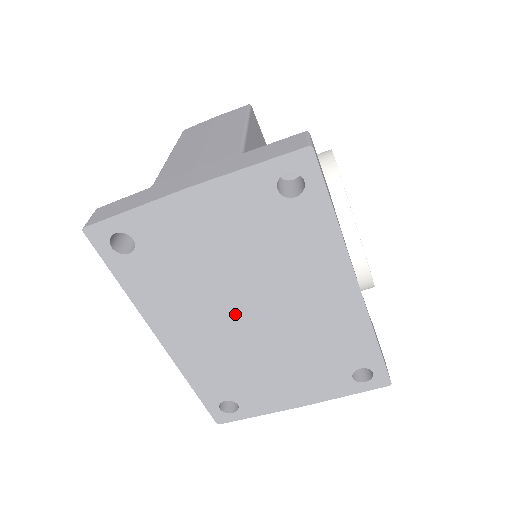
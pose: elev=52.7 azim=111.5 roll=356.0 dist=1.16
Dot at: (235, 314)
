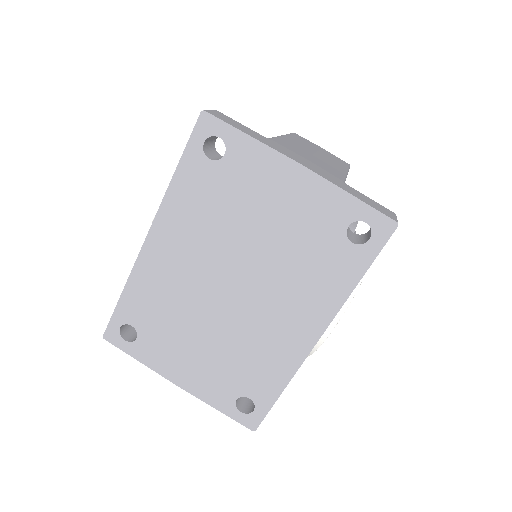
Dot at: (221, 273)
